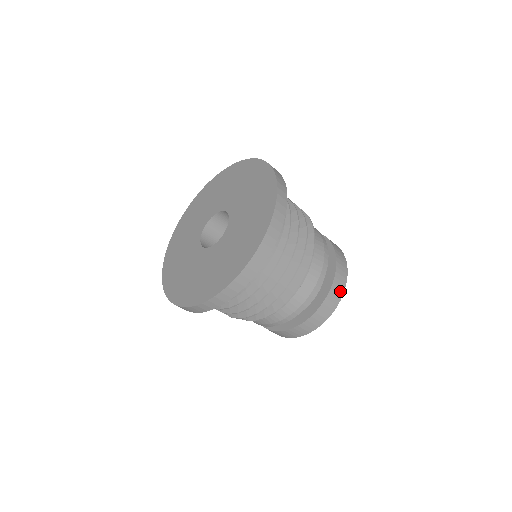
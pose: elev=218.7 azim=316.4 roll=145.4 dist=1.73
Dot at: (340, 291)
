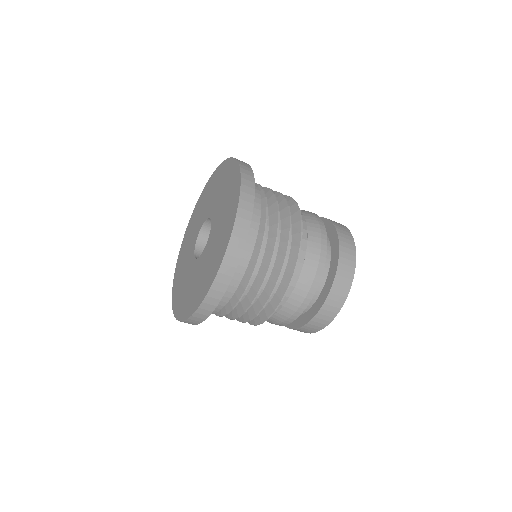
Dot at: (328, 319)
